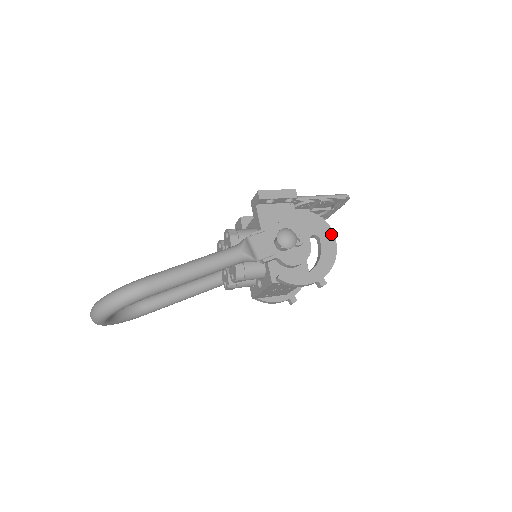
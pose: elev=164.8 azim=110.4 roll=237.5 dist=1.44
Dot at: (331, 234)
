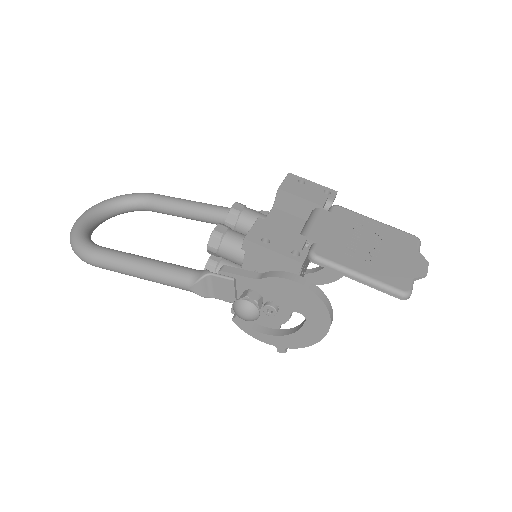
Dot at: (325, 325)
